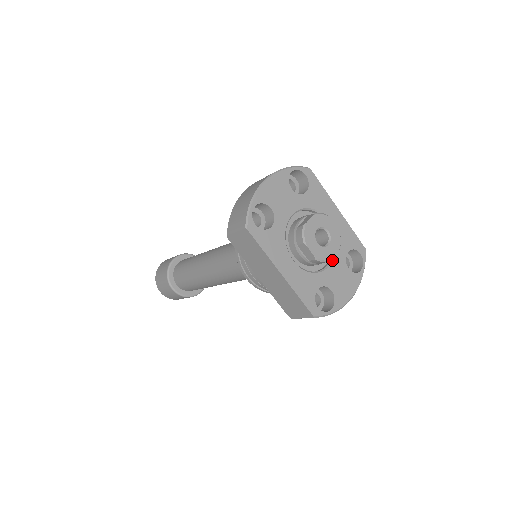
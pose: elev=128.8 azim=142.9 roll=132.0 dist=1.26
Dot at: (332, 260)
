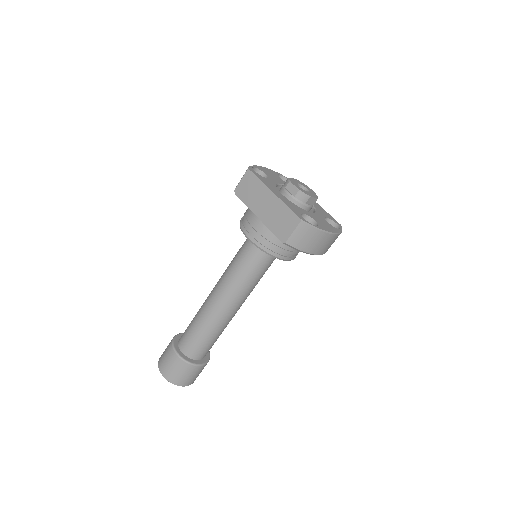
Dot at: (313, 213)
